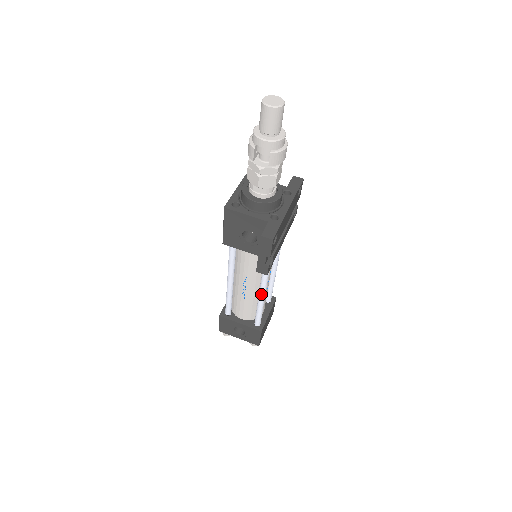
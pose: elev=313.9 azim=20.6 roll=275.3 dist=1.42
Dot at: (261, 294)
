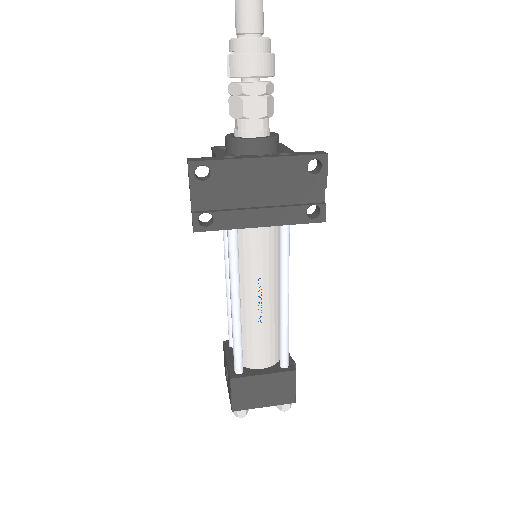
Dot at: (231, 304)
